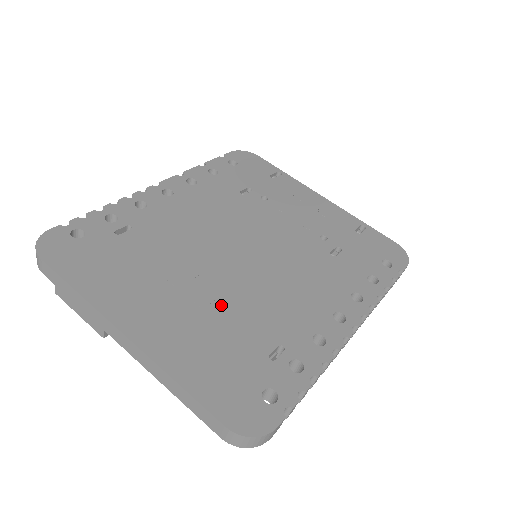
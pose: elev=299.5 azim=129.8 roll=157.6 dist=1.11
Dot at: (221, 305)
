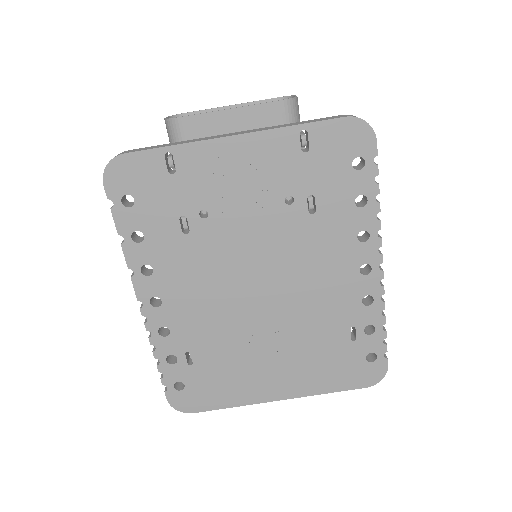
Dot at: (296, 341)
